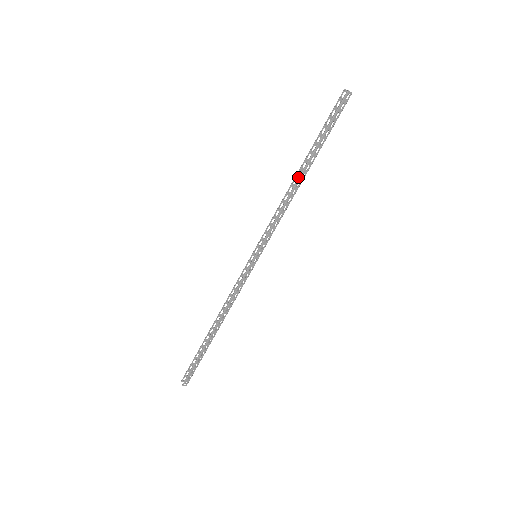
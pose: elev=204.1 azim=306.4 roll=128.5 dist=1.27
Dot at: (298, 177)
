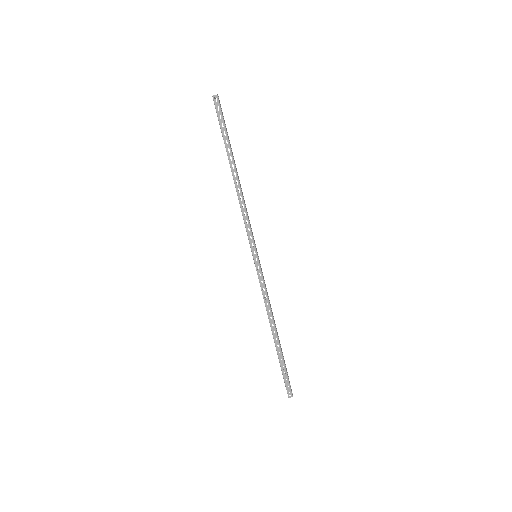
Dot at: (237, 178)
